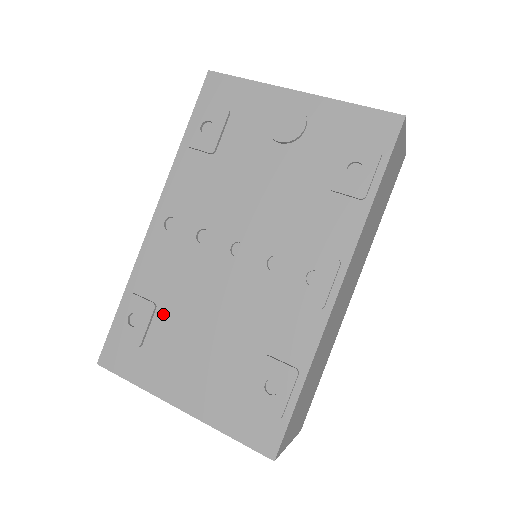
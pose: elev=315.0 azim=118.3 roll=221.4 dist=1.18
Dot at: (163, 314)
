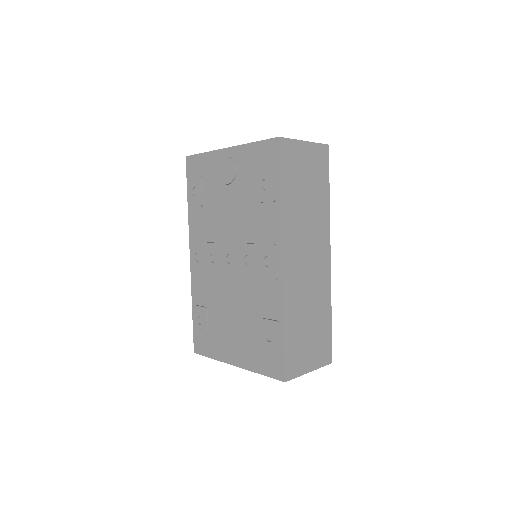
Dot at: (211, 312)
